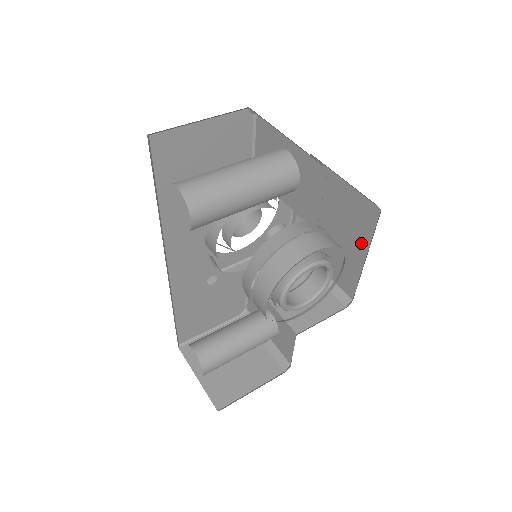
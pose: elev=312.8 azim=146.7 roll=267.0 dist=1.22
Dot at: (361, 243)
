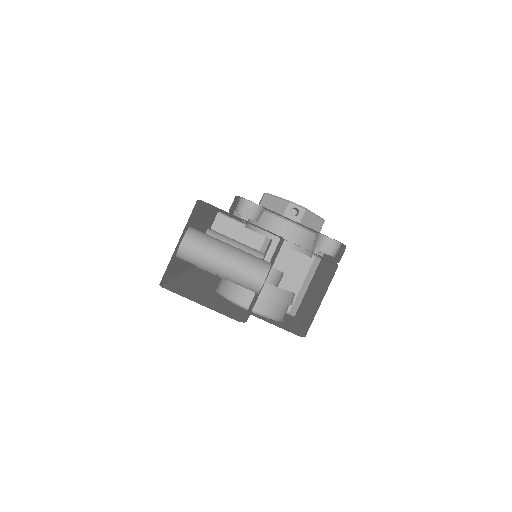
Dot at: (304, 320)
